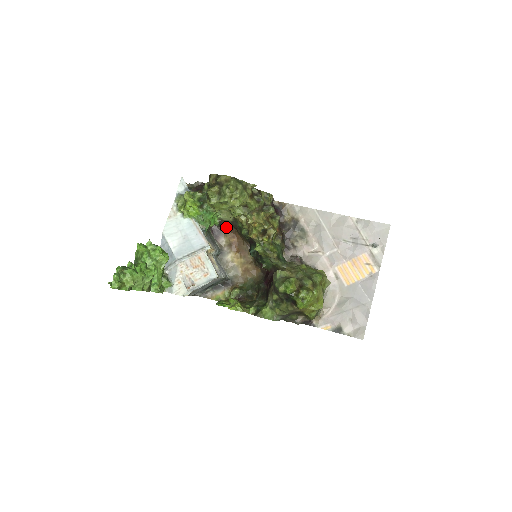
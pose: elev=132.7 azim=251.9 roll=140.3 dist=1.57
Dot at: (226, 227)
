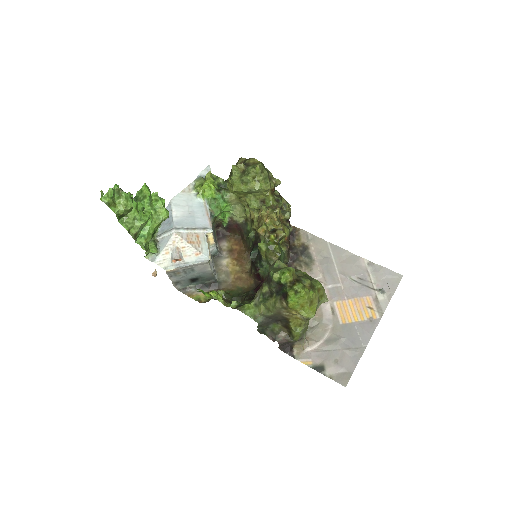
Dot at: (233, 233)
